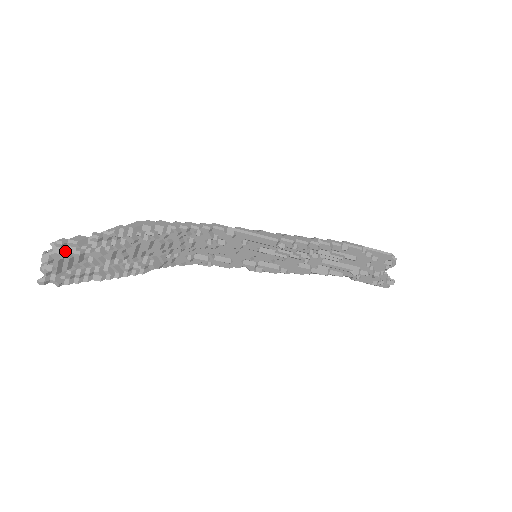
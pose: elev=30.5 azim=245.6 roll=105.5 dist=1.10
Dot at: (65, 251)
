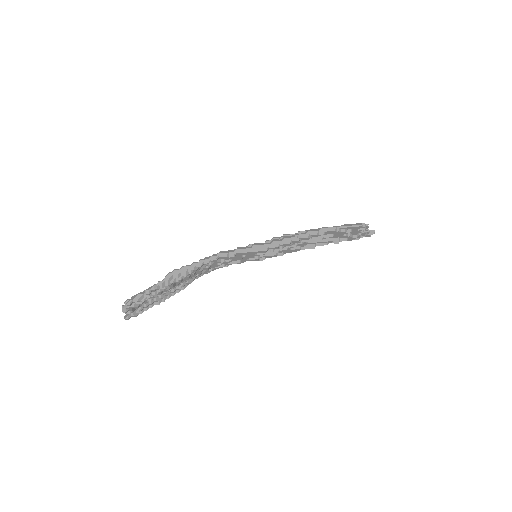
Dot at: (133, 305)
